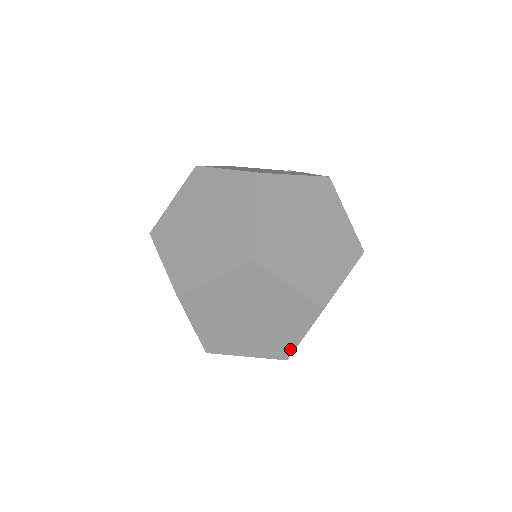
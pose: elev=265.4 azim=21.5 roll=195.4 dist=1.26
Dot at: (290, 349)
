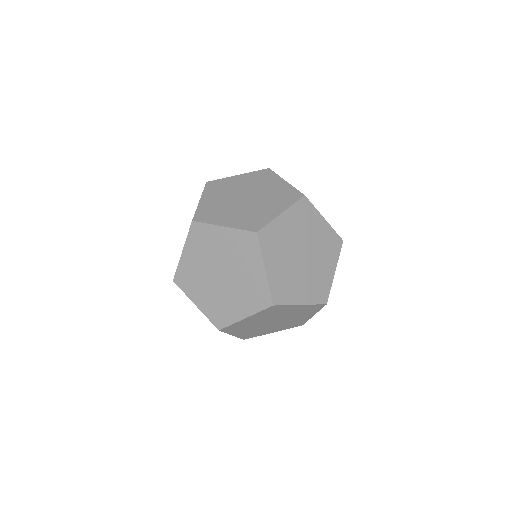
Dot at: (228, 322)
